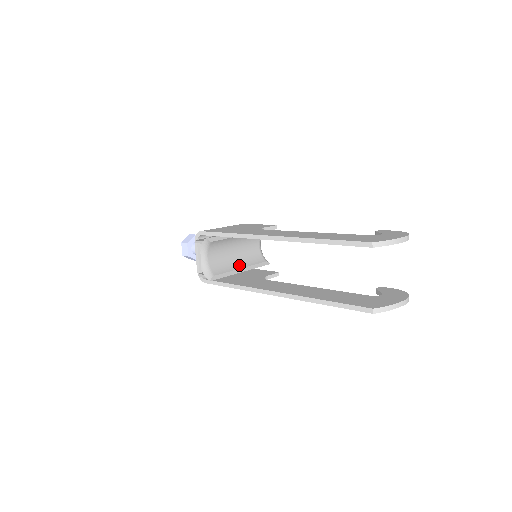
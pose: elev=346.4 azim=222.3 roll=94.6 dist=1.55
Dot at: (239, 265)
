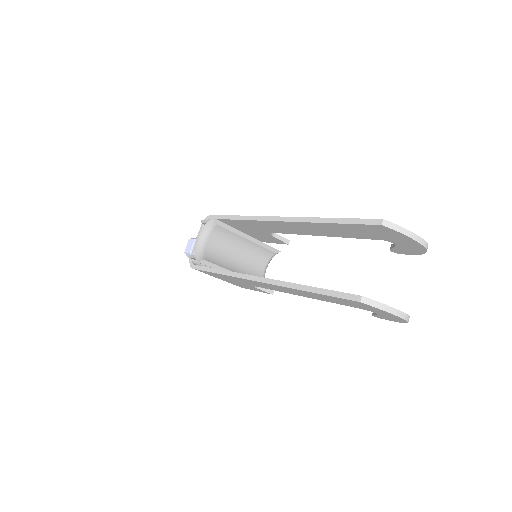
Dot at: (236, 270)
